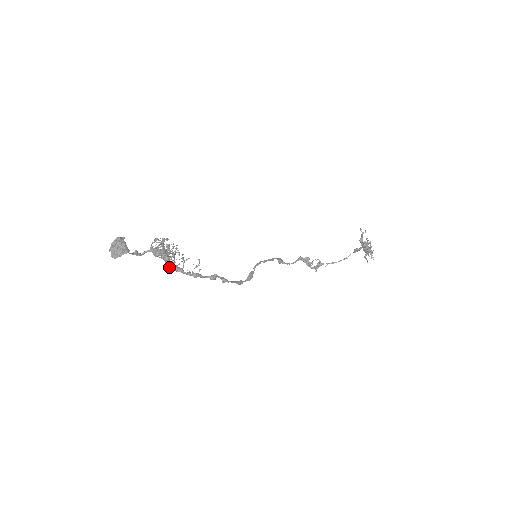
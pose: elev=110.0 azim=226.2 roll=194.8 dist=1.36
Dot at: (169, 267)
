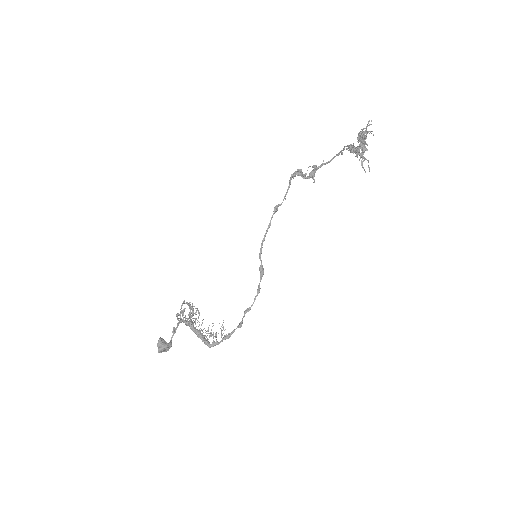
Dot at: (207, 344)
